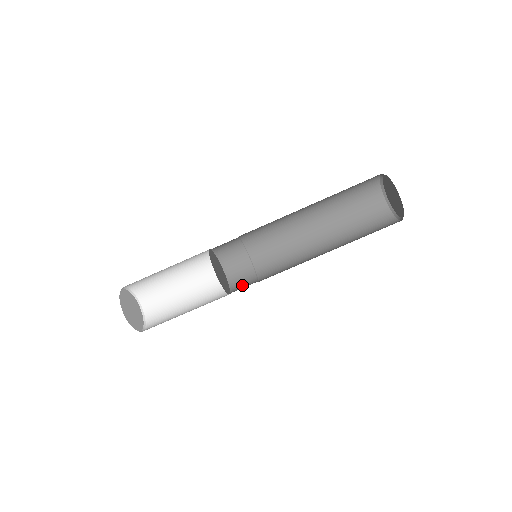
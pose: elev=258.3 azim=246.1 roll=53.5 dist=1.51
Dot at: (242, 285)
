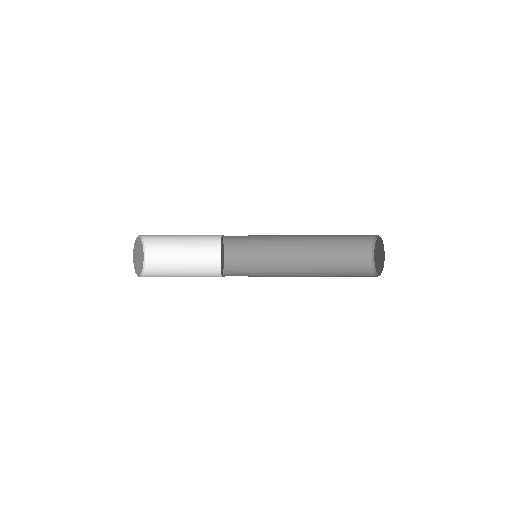
Dot at: (235, 257)
